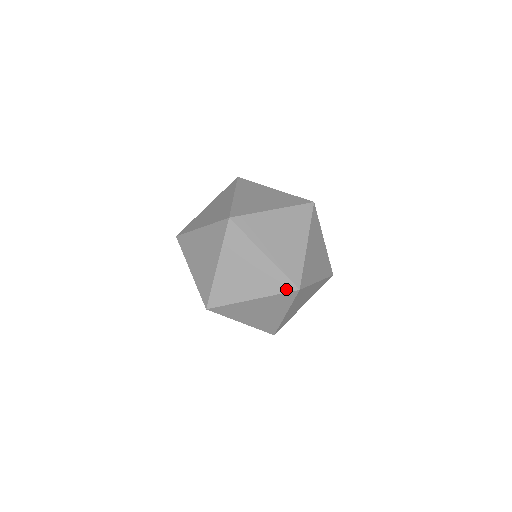
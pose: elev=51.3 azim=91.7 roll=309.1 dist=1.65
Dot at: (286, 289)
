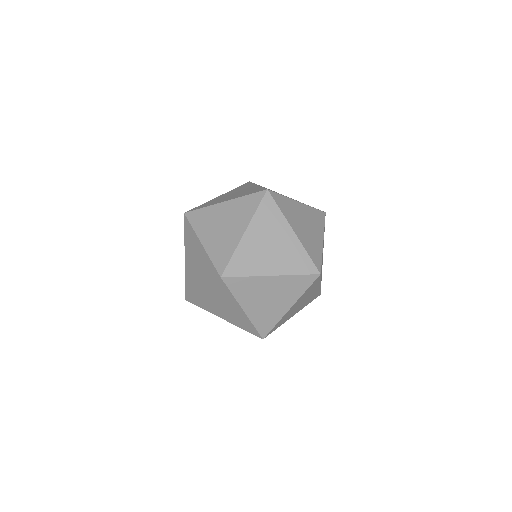
Dot at: (310, 282)
